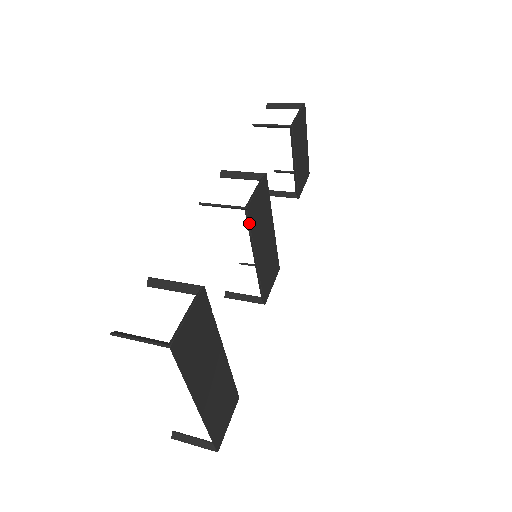
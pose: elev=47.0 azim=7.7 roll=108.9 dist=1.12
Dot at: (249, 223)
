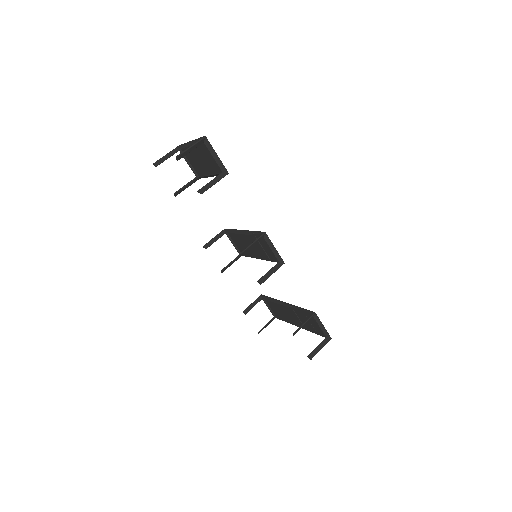
Dot at: occluded
